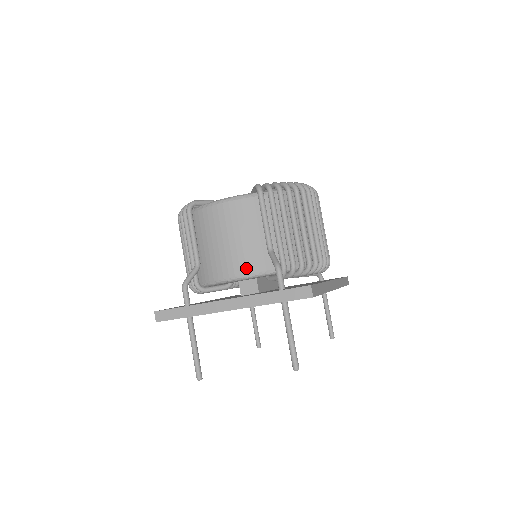
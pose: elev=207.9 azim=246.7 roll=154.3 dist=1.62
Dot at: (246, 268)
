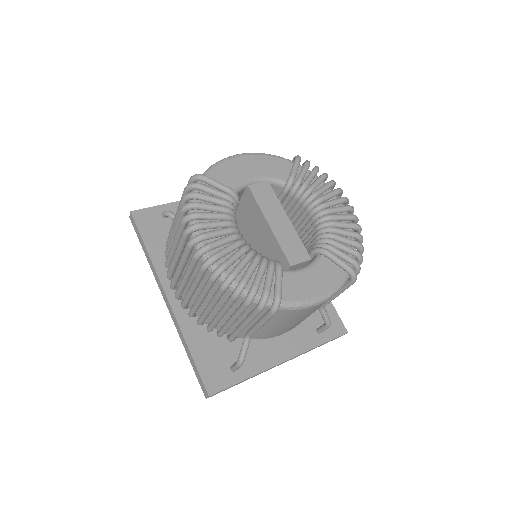
Dot at: occluded
